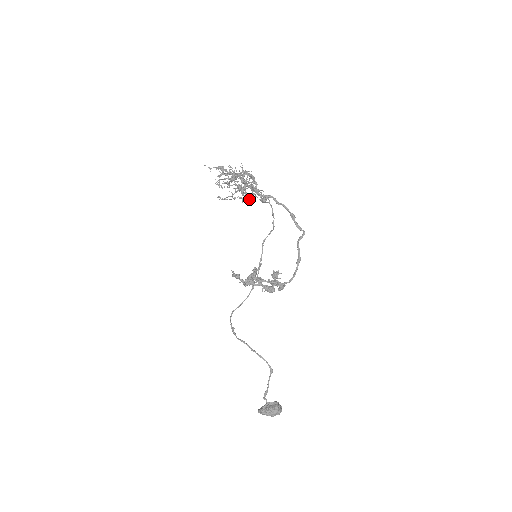
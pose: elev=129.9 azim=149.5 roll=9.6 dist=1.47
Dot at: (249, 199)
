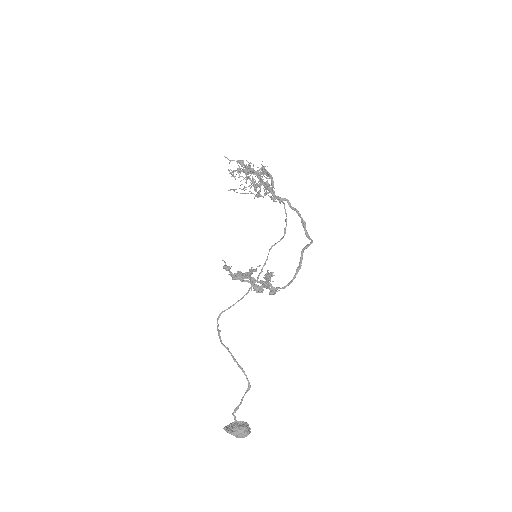
Dot at: occluded
